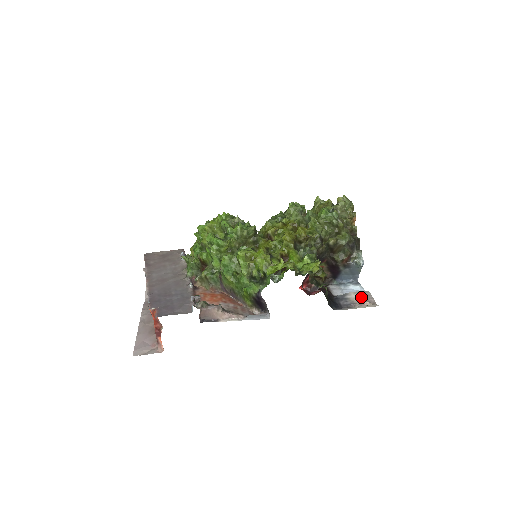
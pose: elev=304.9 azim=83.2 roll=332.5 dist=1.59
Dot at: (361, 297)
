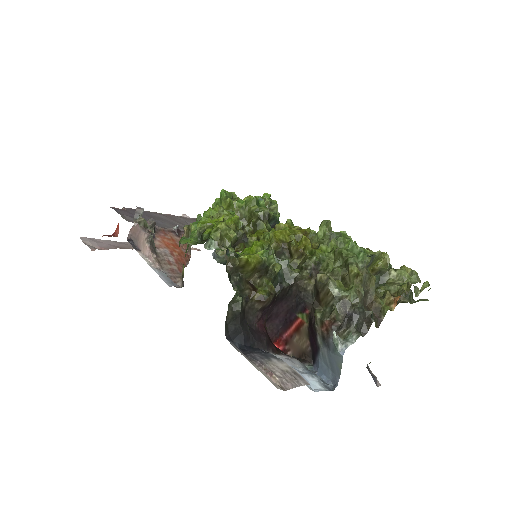
Dot at: (284, 371)
